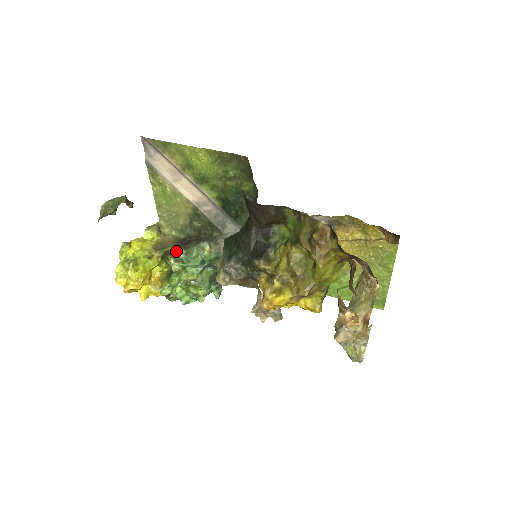
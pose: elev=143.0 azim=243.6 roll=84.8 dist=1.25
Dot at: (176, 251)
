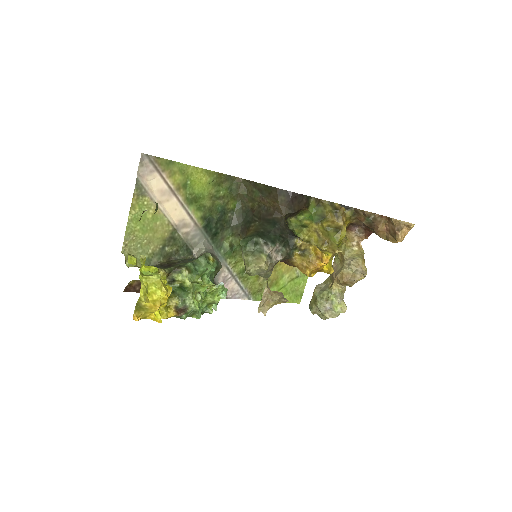
Dot at: (183, 265)
